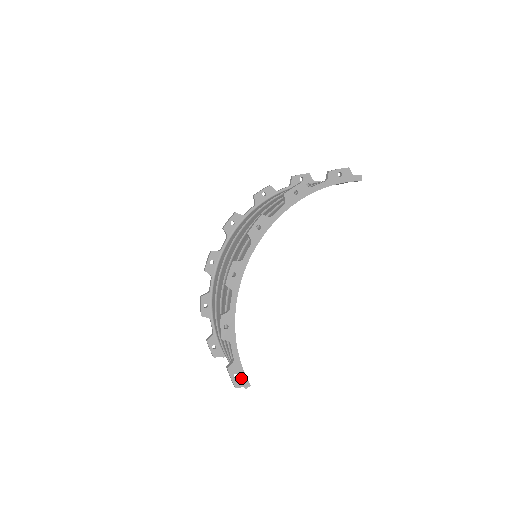
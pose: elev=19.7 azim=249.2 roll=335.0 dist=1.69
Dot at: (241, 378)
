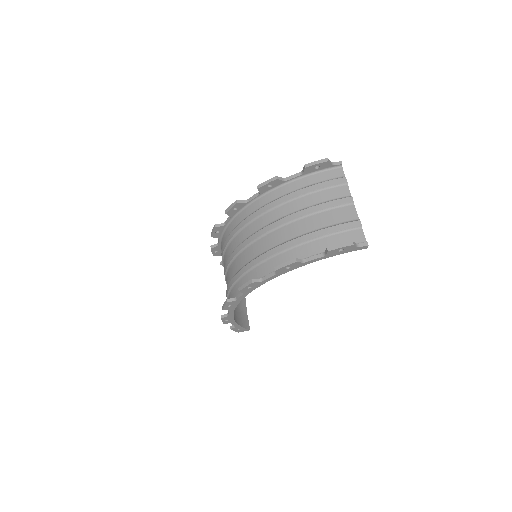
Dot at: (242, 330)
